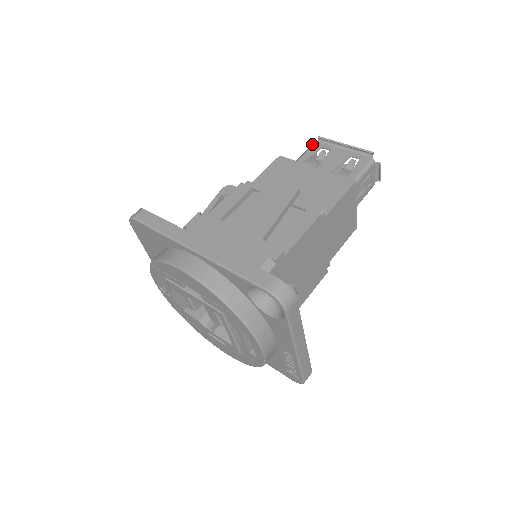
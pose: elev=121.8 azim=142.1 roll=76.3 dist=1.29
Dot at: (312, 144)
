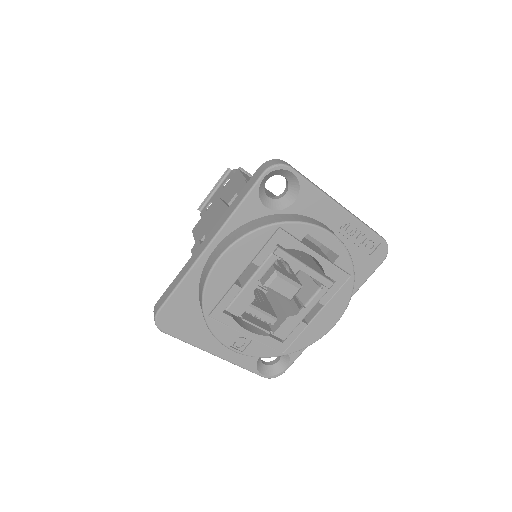
Dot at: occluded
